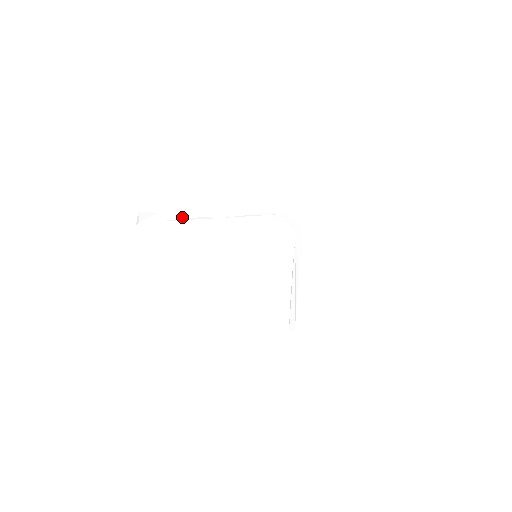
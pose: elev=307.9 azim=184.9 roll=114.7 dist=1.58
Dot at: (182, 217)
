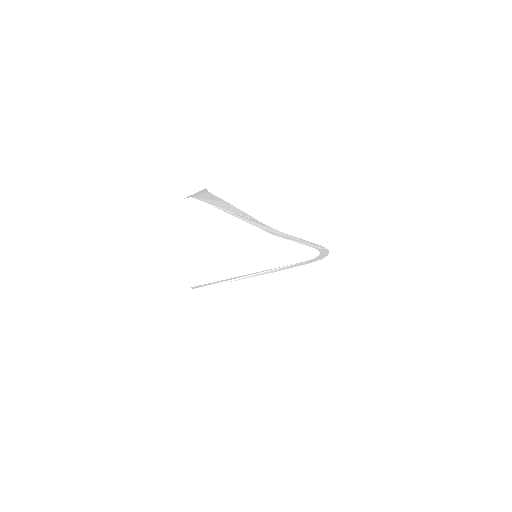
Dot at: (246, 215)
